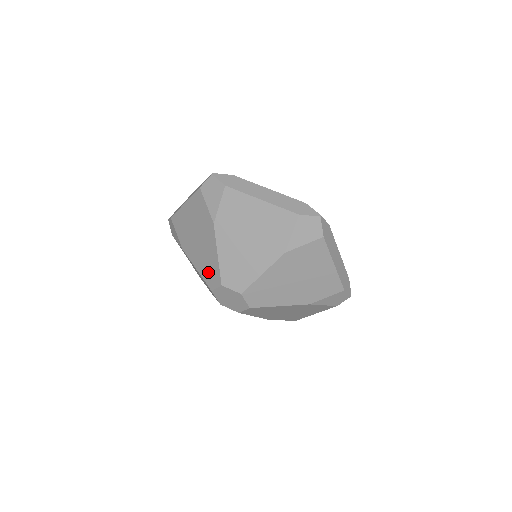
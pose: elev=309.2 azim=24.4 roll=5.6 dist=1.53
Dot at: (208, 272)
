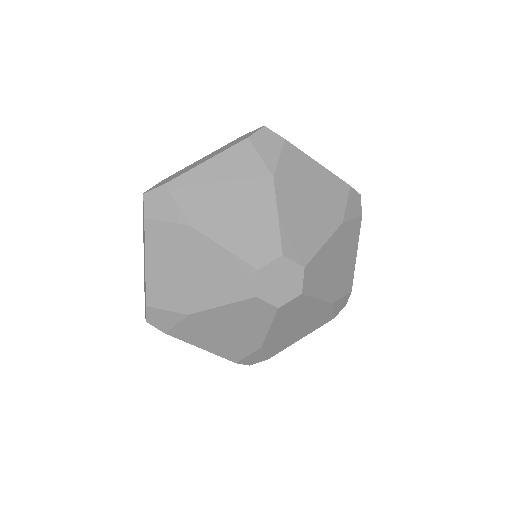
Dot at: (253, 243)
